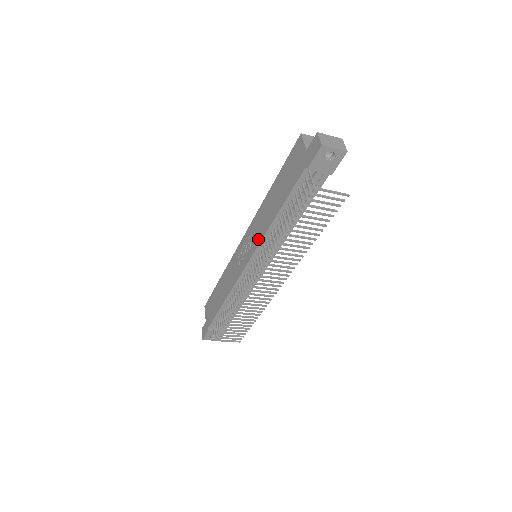
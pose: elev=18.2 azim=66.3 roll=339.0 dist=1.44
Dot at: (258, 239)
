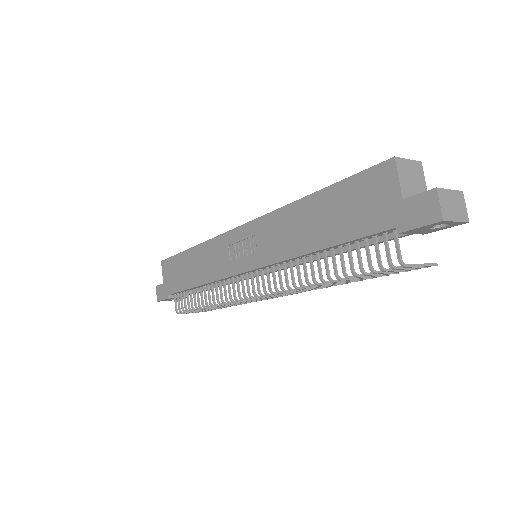
Dot at: (271, 256)
